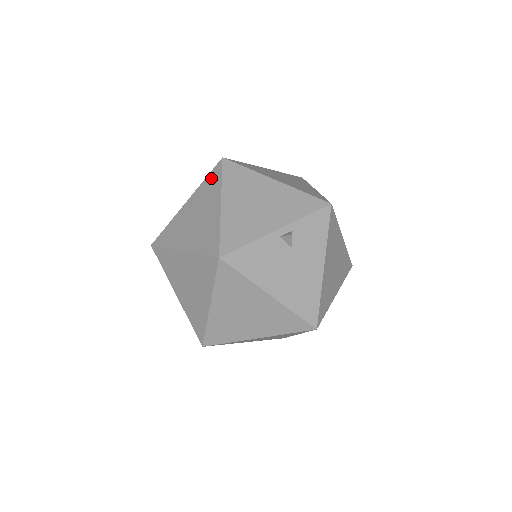
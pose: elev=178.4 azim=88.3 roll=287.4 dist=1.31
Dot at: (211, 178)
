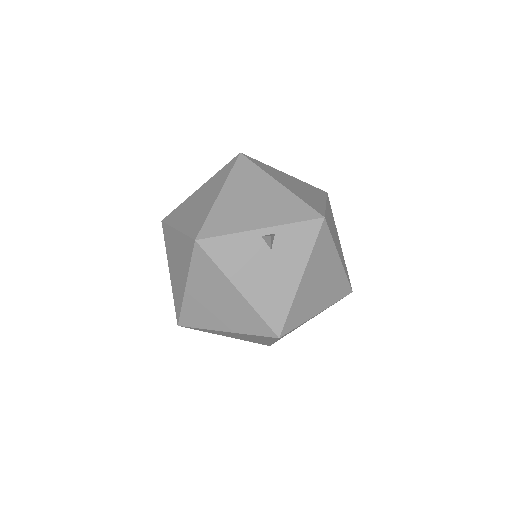
Dot at: (224, 169)
